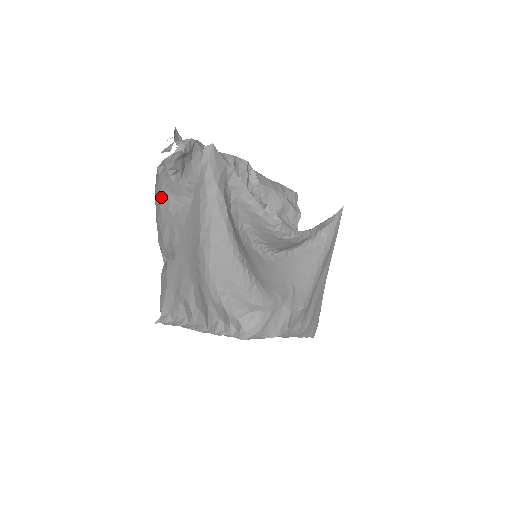
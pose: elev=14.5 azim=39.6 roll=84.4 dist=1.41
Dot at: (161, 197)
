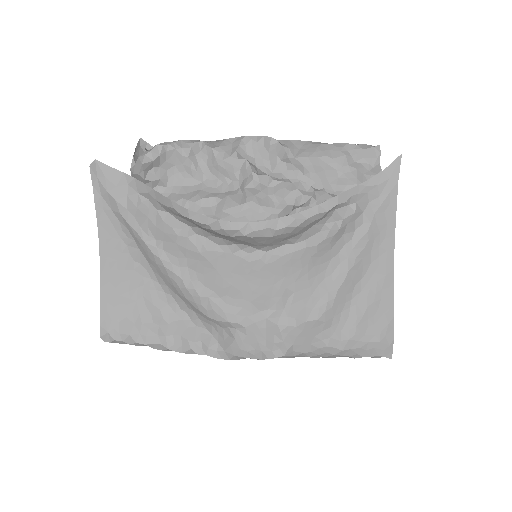
Dot at: occluded
